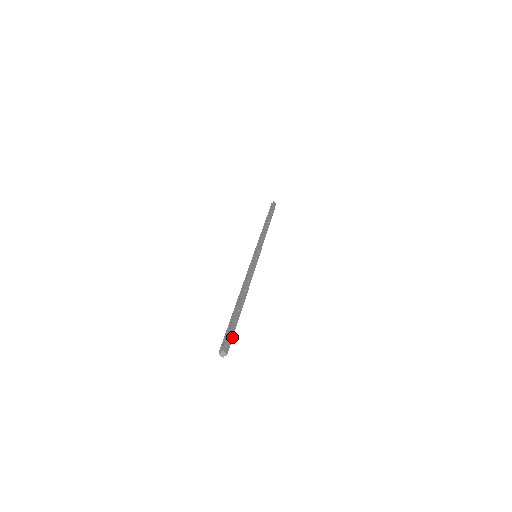
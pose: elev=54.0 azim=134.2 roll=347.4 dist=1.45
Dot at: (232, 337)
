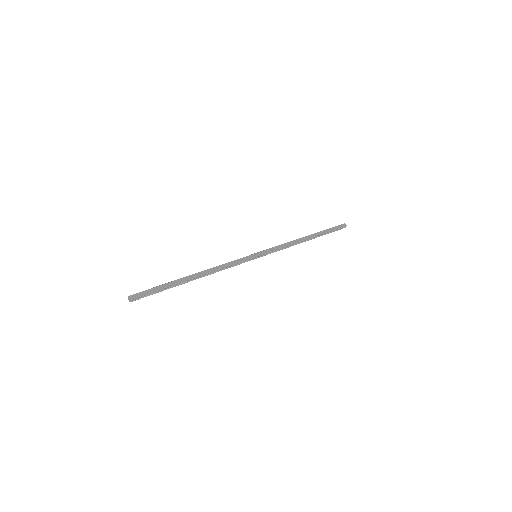
Dot at: (149, 293)
